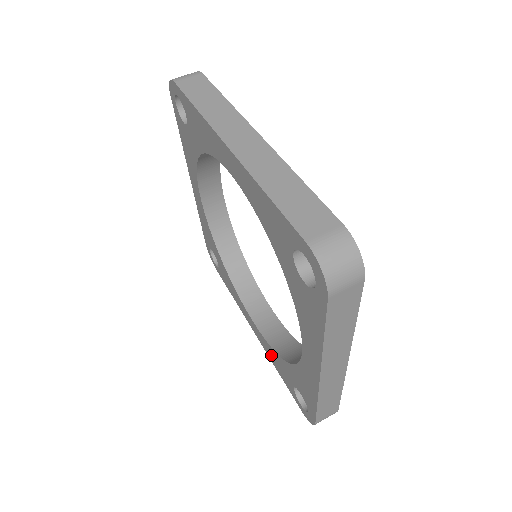
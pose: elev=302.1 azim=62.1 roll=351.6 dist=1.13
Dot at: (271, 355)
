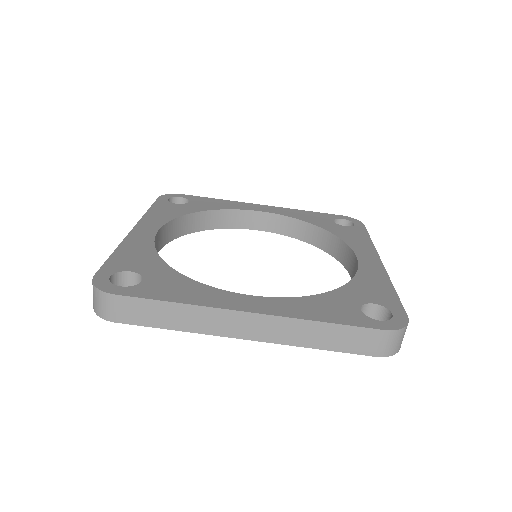
Dot at: occluded
